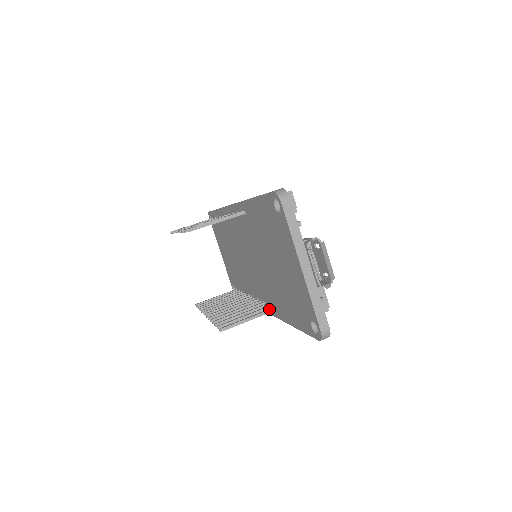
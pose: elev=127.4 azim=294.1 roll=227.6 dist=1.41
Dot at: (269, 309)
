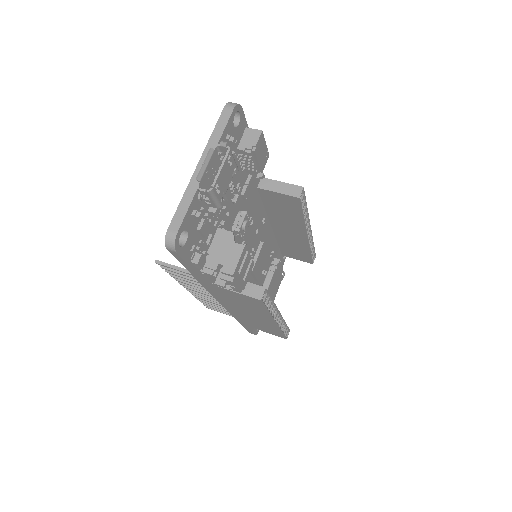
Dot at: occluded
